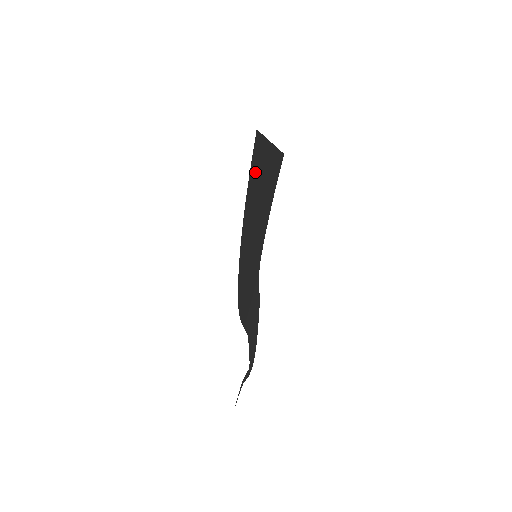
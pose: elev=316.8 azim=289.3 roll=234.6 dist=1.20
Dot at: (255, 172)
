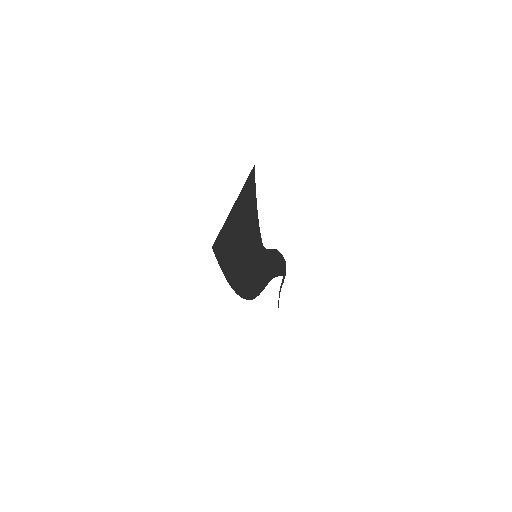
Dot at: (226, 253)
